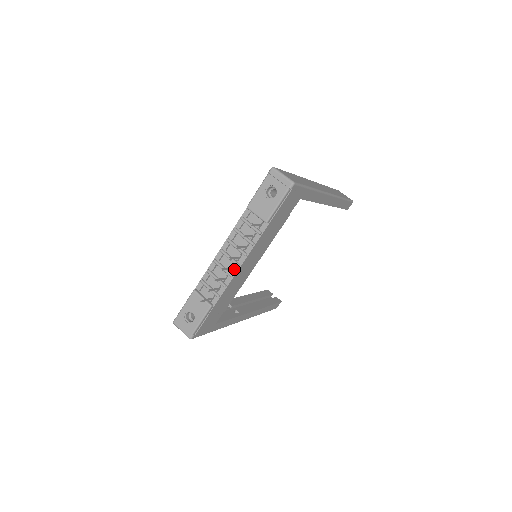
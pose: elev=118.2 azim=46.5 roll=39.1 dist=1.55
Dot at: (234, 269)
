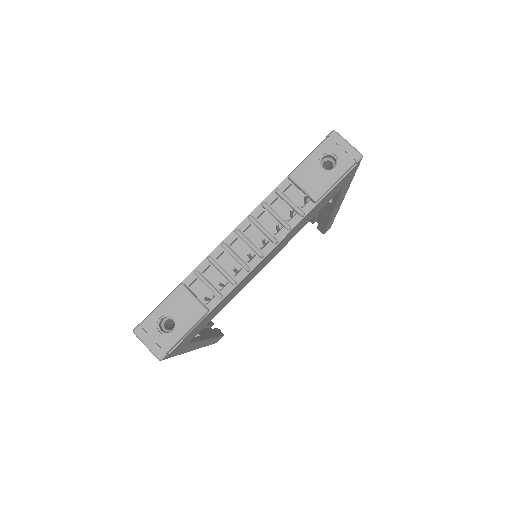
Dot at: (253, 260)
